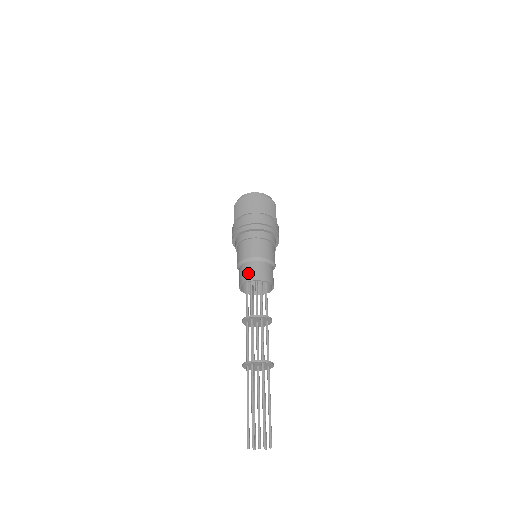
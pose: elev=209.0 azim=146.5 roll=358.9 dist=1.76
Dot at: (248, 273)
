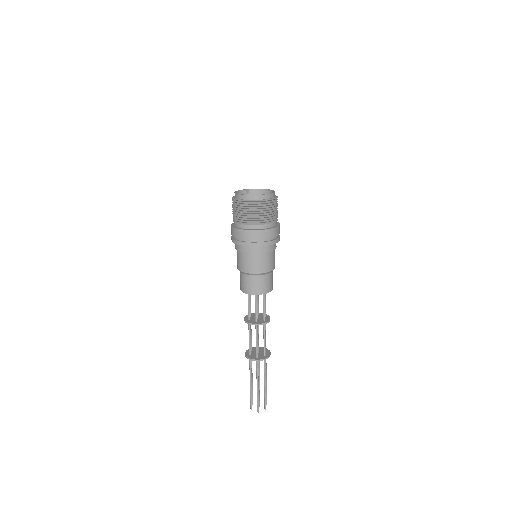
Dot at: (242, 284)
